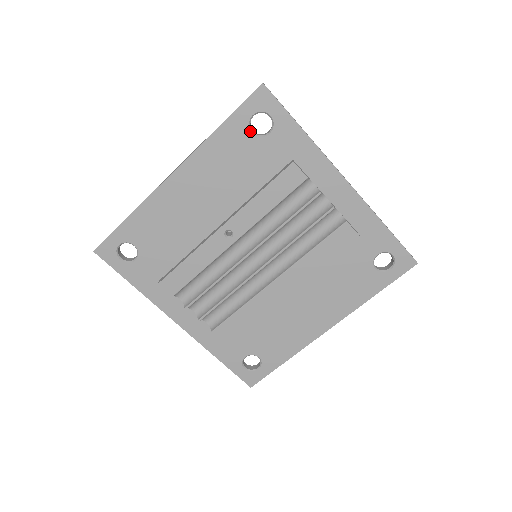
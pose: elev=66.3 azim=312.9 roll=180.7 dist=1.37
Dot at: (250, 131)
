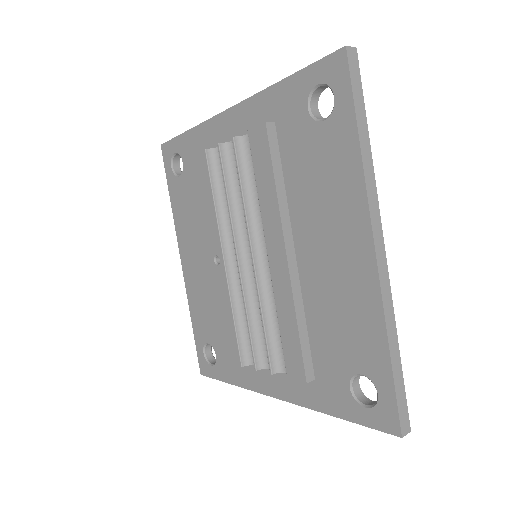
Dot at: (178, 177)
